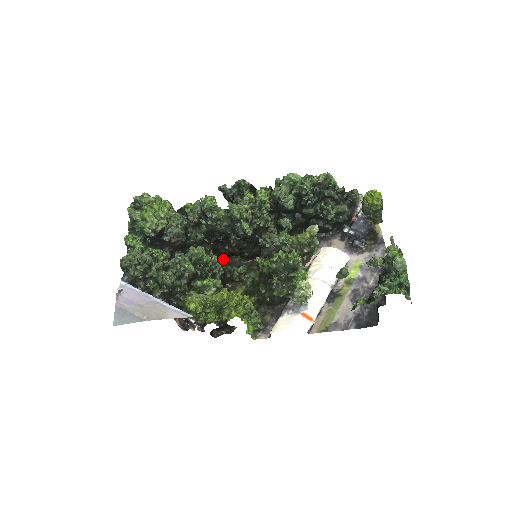
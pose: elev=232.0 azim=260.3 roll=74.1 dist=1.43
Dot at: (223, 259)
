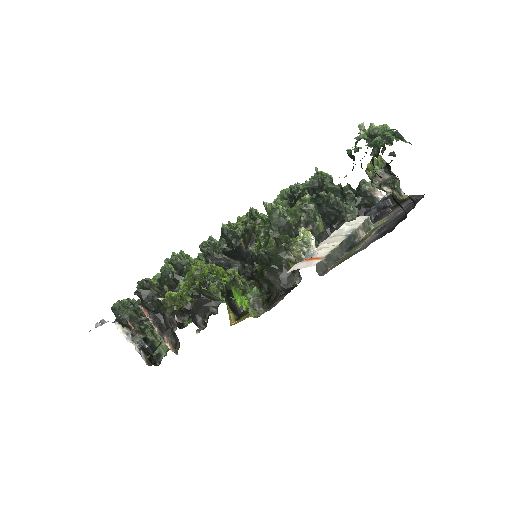
Dot at: occluded
